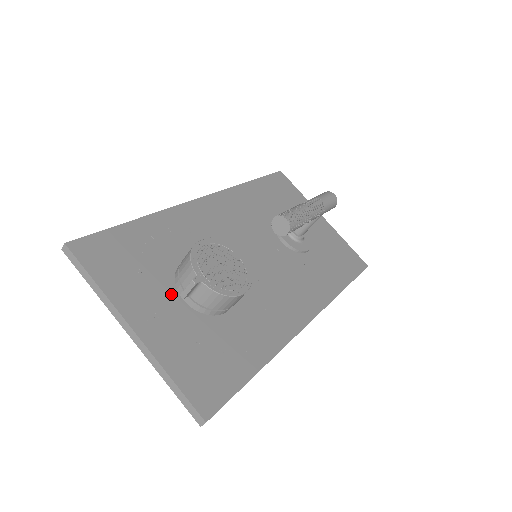
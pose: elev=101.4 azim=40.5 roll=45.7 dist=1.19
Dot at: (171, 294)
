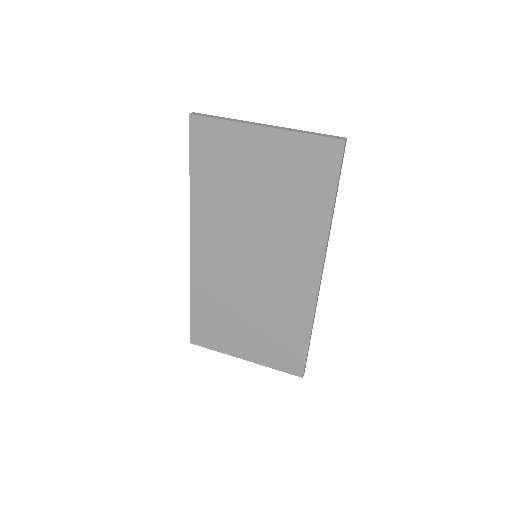
Dot at: occluded
